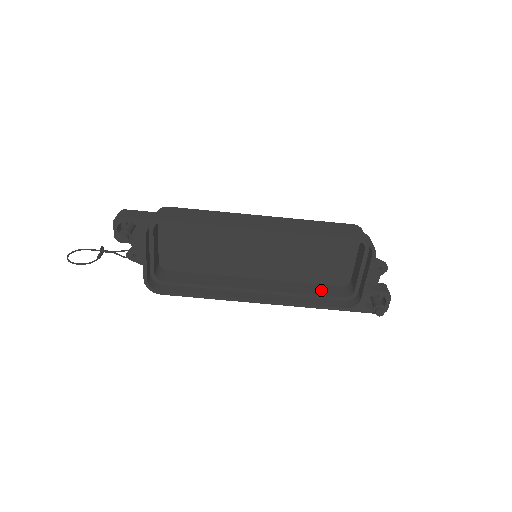
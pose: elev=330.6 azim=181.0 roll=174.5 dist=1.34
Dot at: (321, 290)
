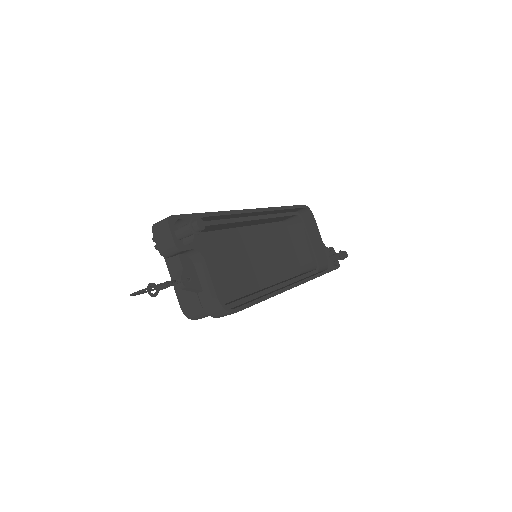
Dot at: (299, 275)
